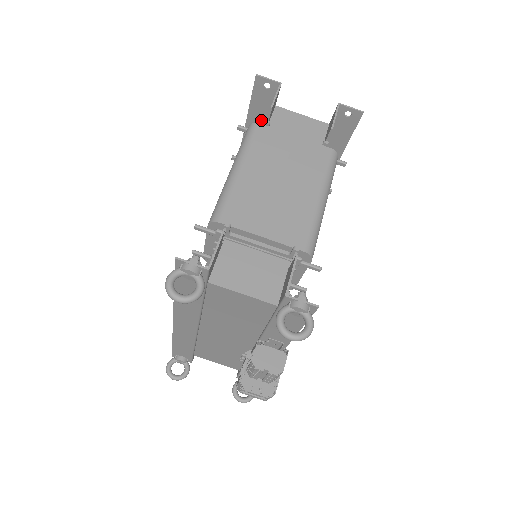
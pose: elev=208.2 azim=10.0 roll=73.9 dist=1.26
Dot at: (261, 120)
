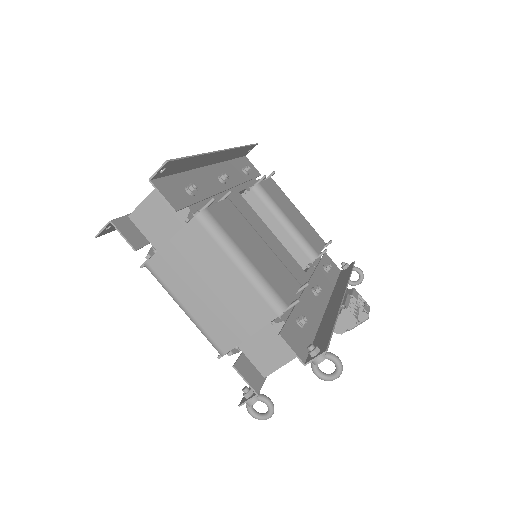
Dot at: occluded
